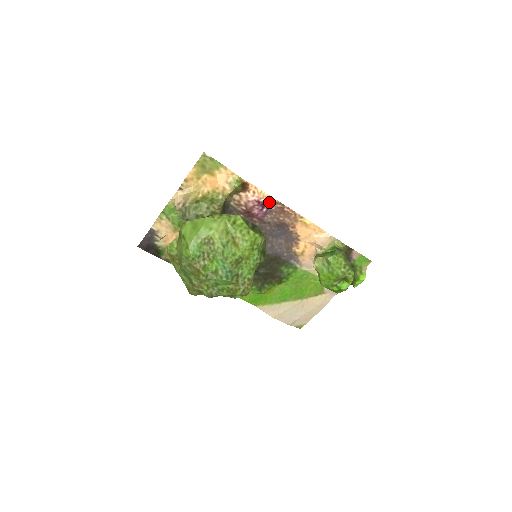
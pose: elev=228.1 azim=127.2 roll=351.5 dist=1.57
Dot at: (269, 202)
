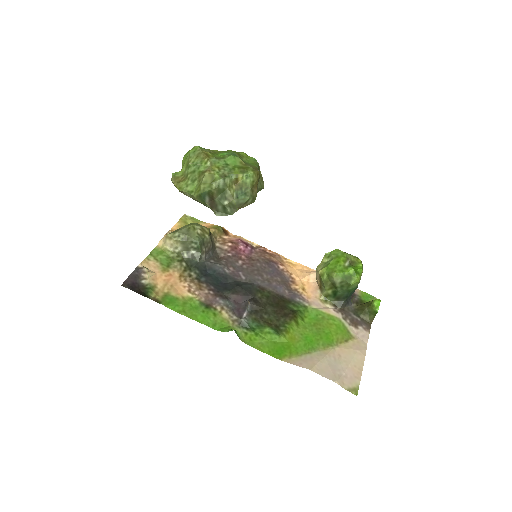
Dot at: (251, 245)
